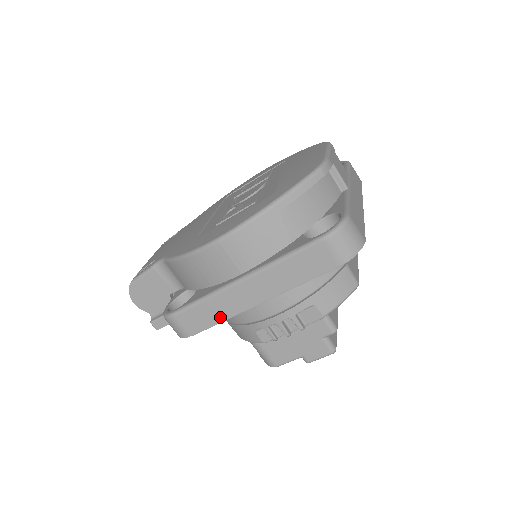
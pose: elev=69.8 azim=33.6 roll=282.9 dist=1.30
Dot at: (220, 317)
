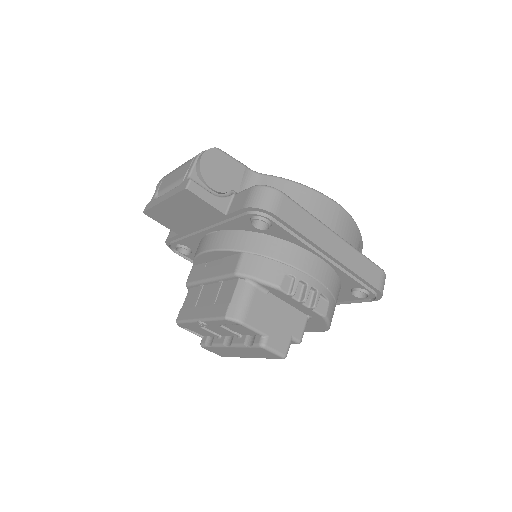
Dot at: (306, 233)
